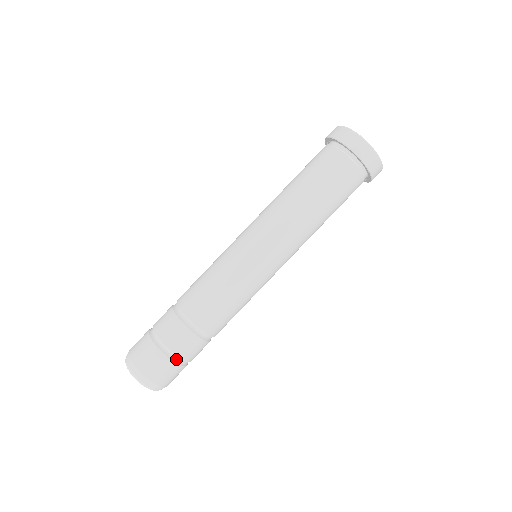
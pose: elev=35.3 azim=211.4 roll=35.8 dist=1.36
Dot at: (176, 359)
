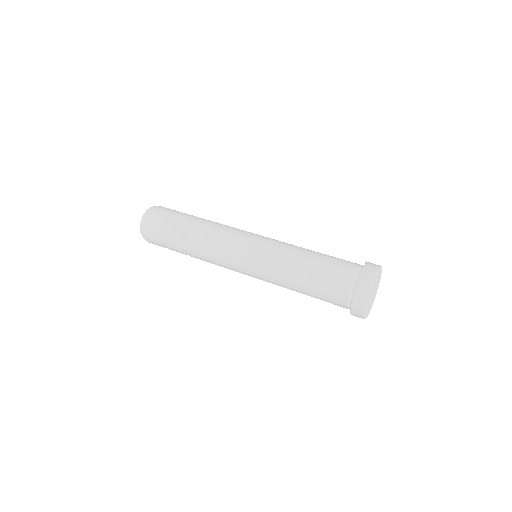
Dot at: occluded
